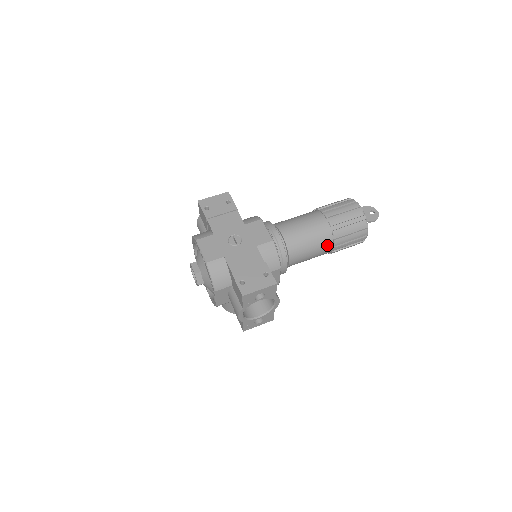
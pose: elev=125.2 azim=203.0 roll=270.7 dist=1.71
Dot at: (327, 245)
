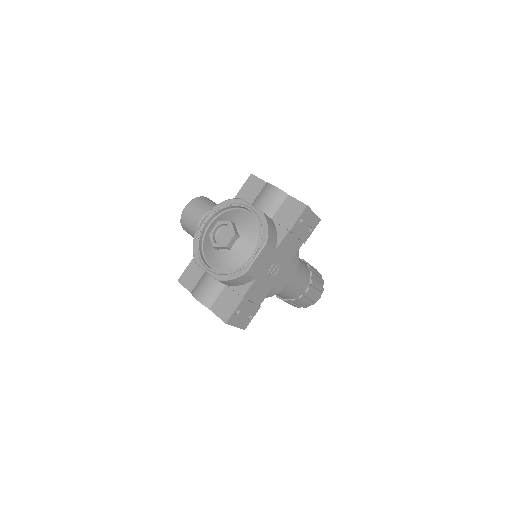
Dot at: (281, 297)
